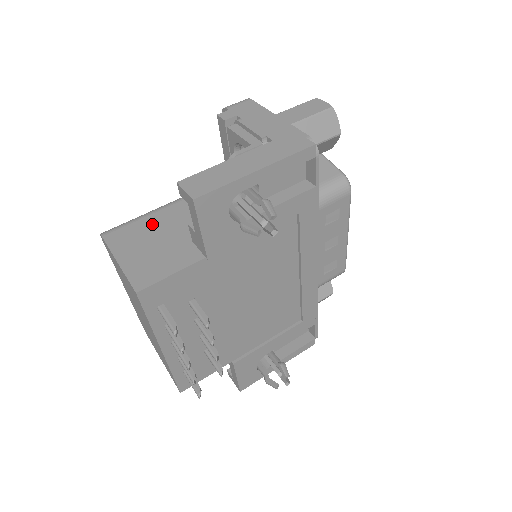
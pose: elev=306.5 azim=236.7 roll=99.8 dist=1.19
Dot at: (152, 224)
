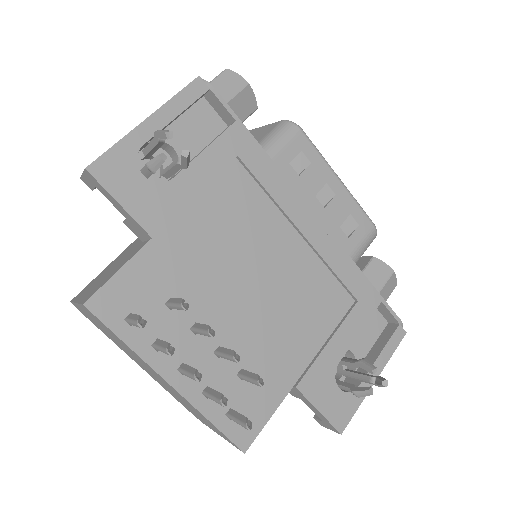
Dot at: (113, 263)
